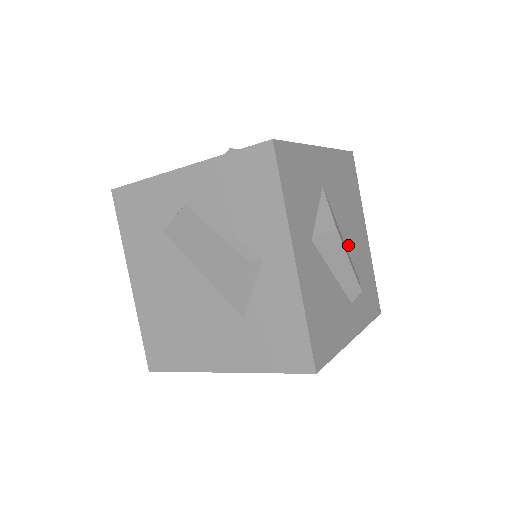
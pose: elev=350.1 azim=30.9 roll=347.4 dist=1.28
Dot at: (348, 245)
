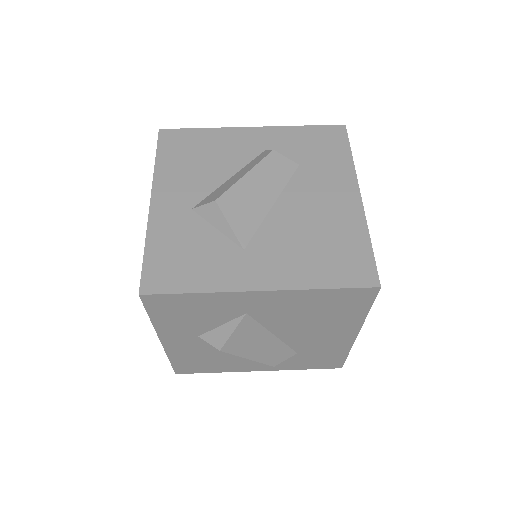
Dot at: (288, 339)
